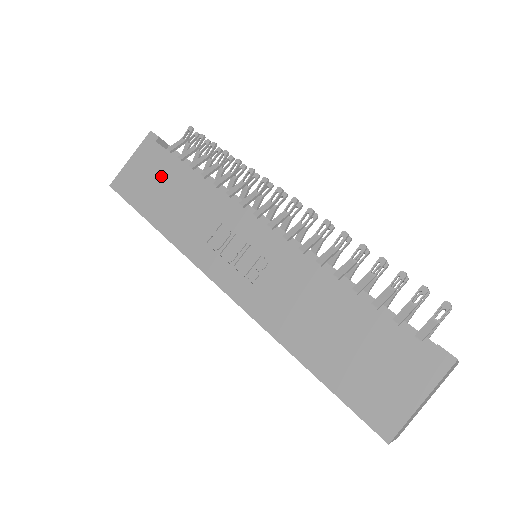
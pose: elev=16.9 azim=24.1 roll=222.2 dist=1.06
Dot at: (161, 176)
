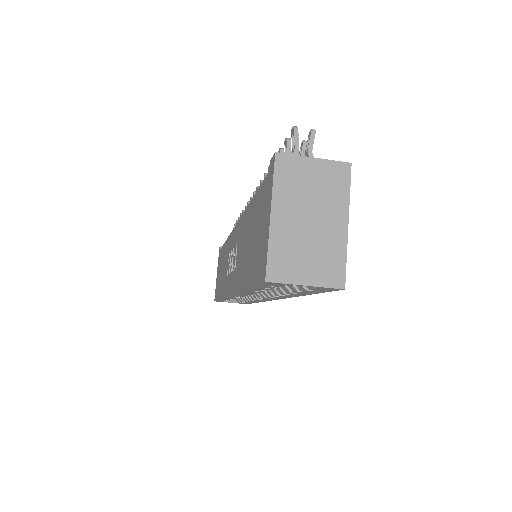
Dot at: (220, 265)
